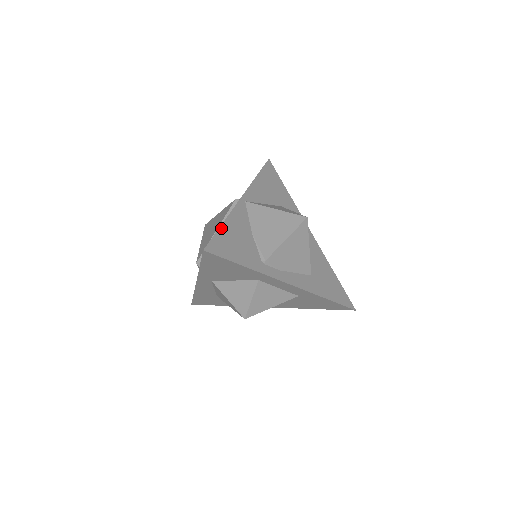
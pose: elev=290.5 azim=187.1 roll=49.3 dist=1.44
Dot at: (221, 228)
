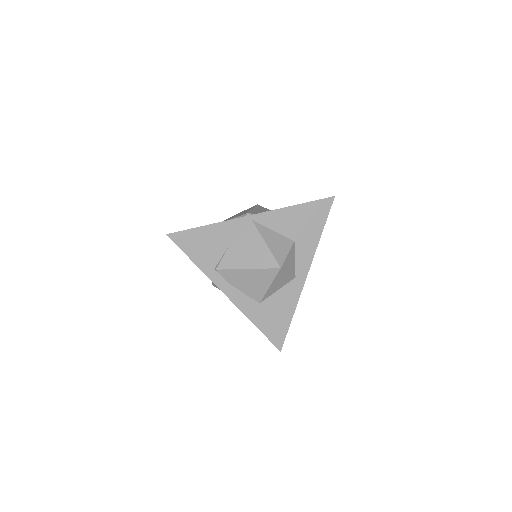
Dot at: (200, 228)
